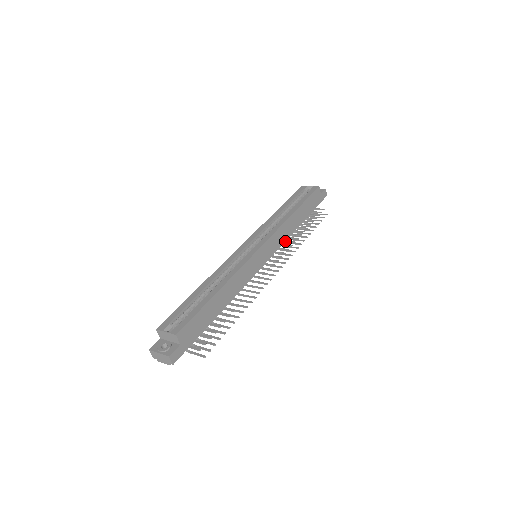
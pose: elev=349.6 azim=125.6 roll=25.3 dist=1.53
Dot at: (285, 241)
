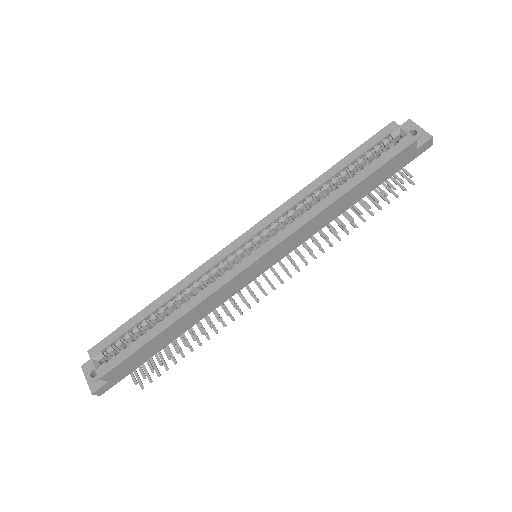
Dot at: occluded
